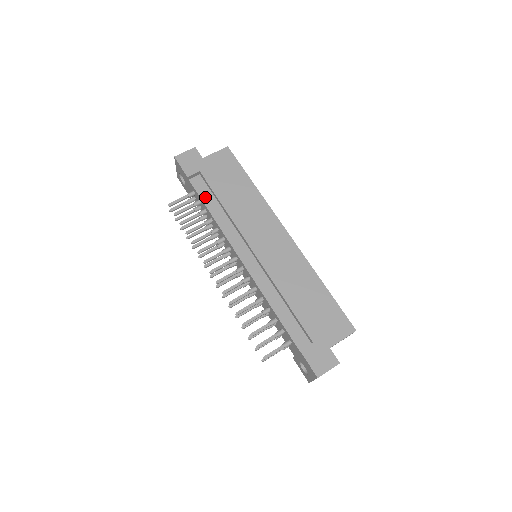
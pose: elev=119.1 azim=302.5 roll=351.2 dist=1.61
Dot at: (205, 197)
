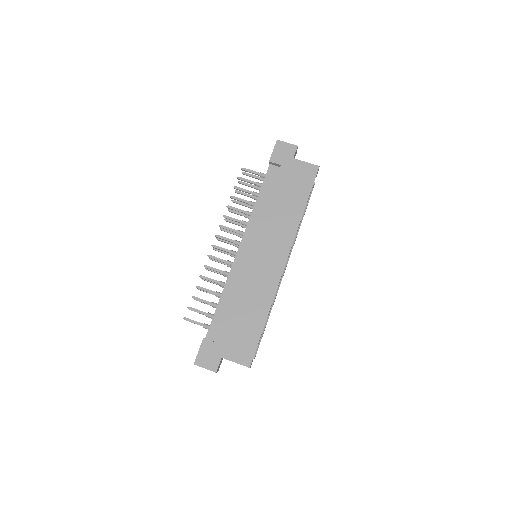
Dot at: (266, 186)
